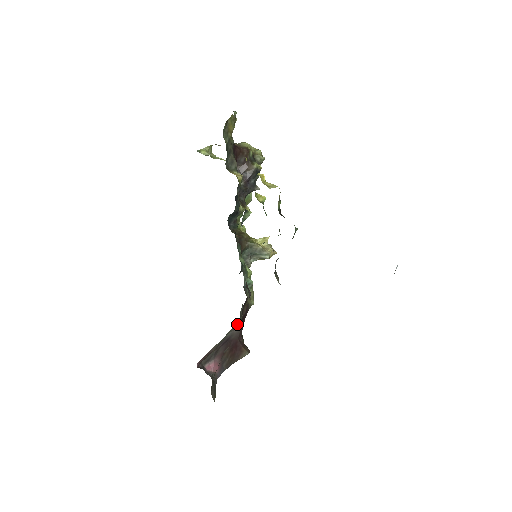
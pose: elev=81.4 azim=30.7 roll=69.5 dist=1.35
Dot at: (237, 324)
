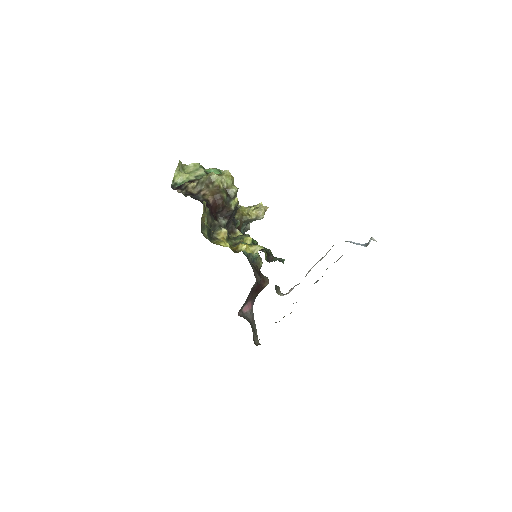
Dot at: occluded
